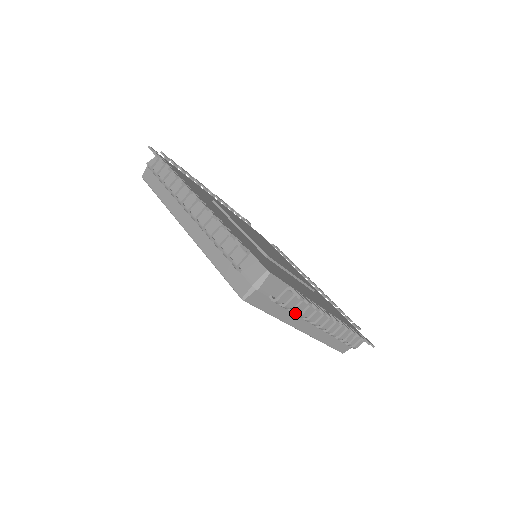
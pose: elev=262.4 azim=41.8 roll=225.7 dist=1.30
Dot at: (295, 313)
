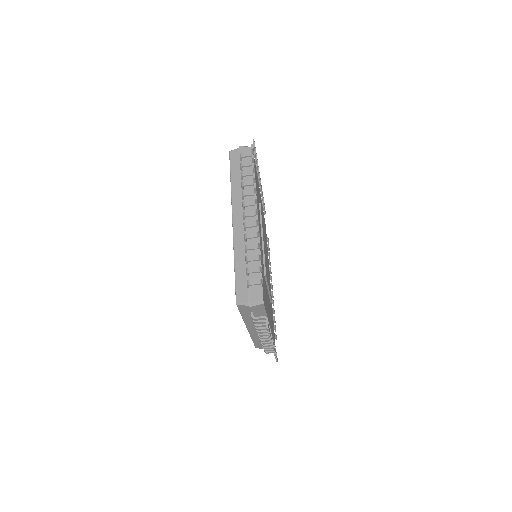
Dot at: (256, 326)
